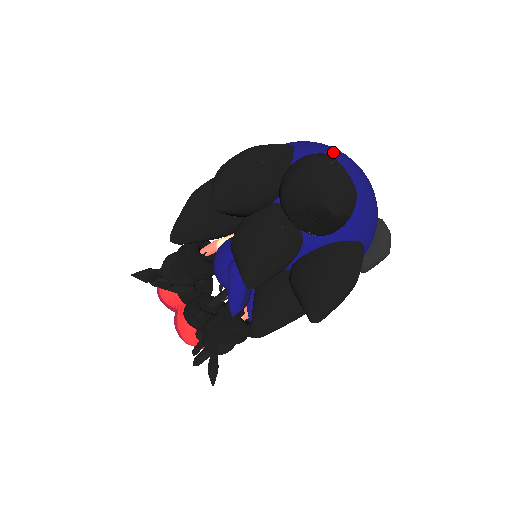
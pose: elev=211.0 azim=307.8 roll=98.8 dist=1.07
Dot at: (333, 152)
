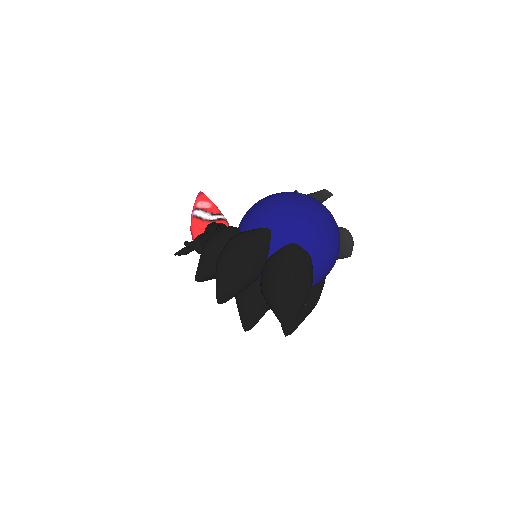
Dot at: (301, 235)
